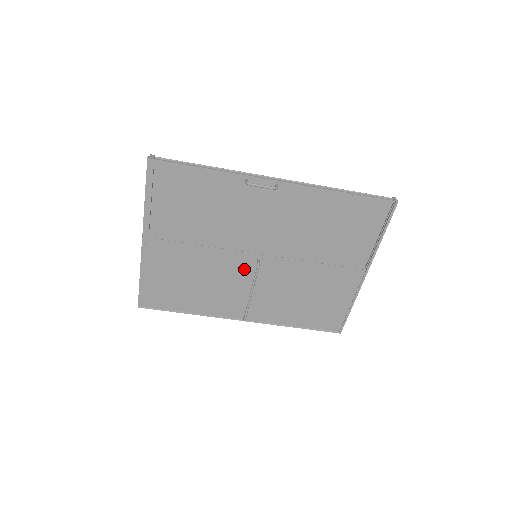
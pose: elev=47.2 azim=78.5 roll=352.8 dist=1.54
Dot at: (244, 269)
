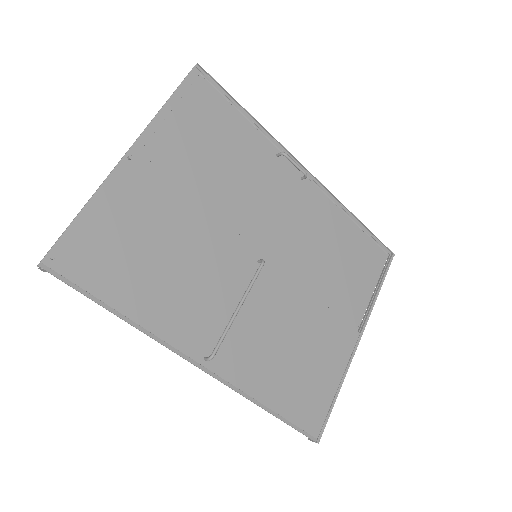
Dot at: (237, 268)
